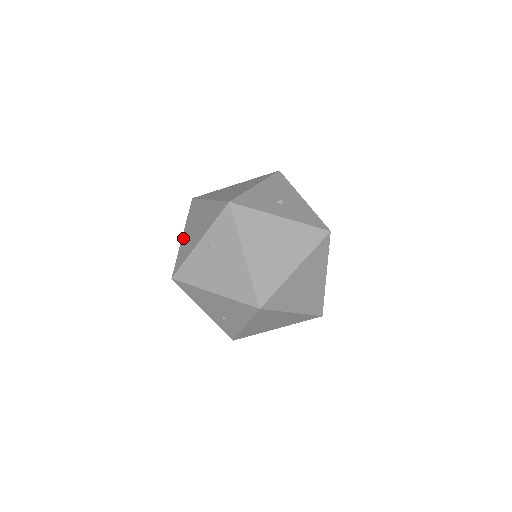
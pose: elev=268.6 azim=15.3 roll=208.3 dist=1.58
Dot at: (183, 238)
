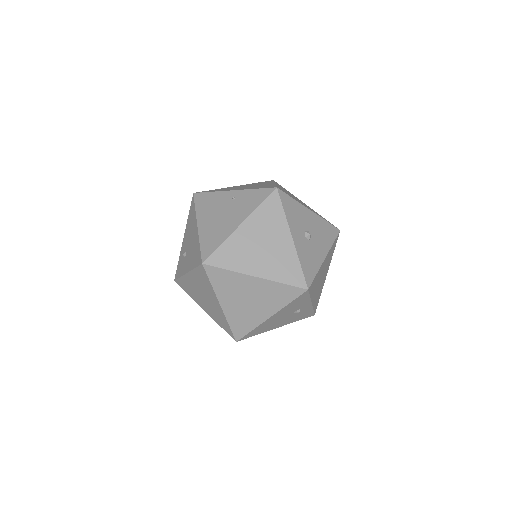
Dot at: (233, 186)
